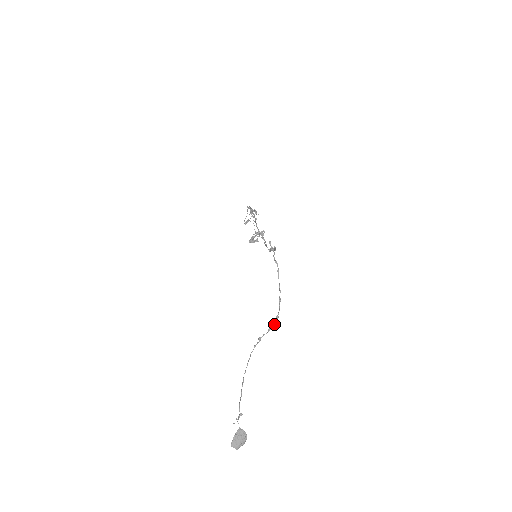
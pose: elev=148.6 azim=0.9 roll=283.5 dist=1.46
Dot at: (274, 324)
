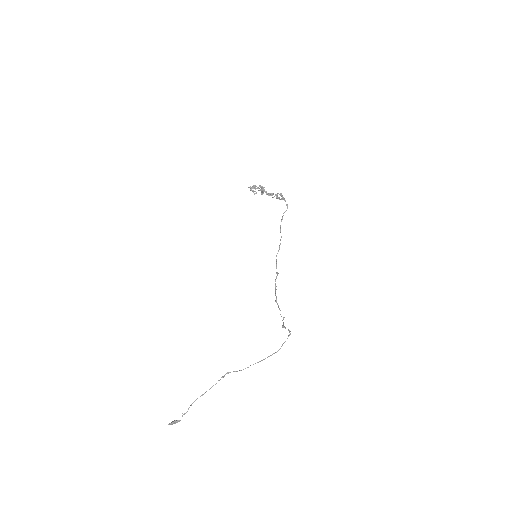
Dot at: occluded
